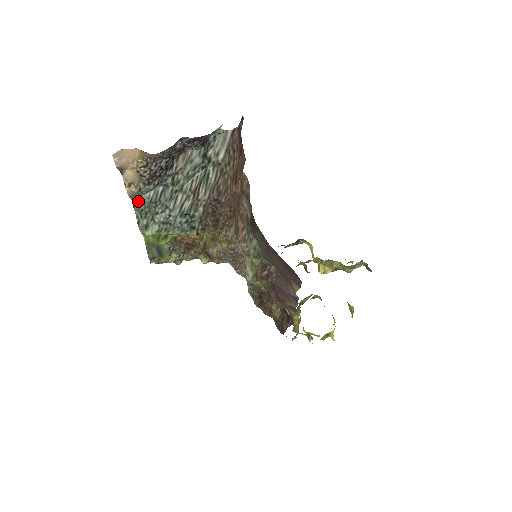
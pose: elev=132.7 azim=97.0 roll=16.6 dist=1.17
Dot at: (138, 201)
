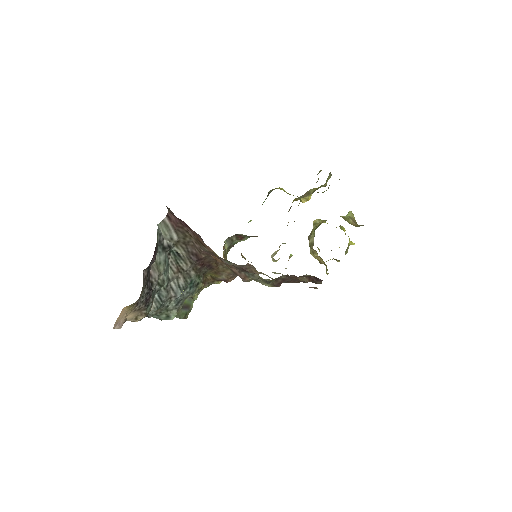
Dot at: (148, 314)
